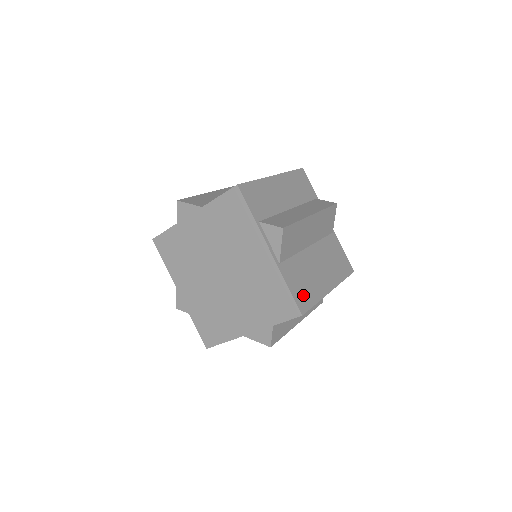
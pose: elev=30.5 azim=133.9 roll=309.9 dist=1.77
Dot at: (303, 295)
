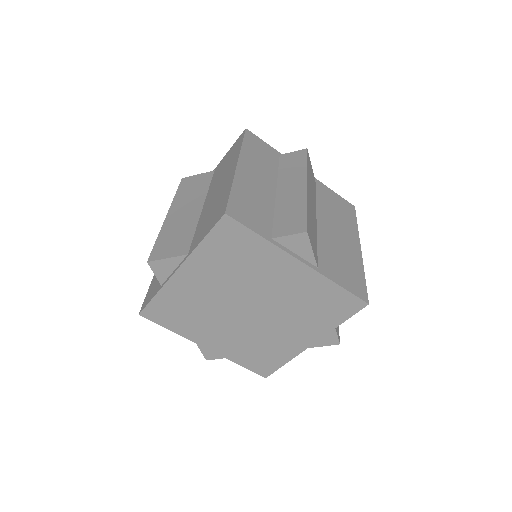
Dot at: (353, 280)
